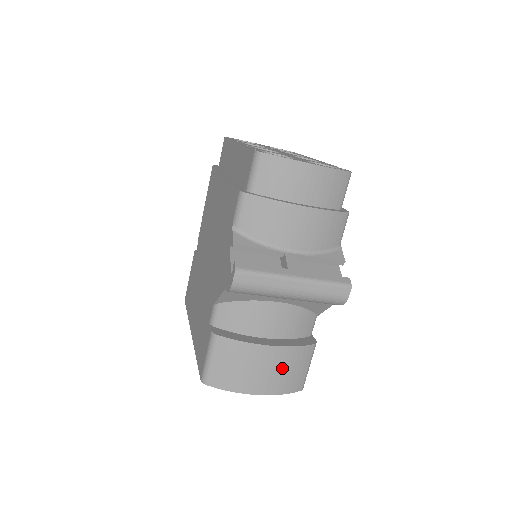
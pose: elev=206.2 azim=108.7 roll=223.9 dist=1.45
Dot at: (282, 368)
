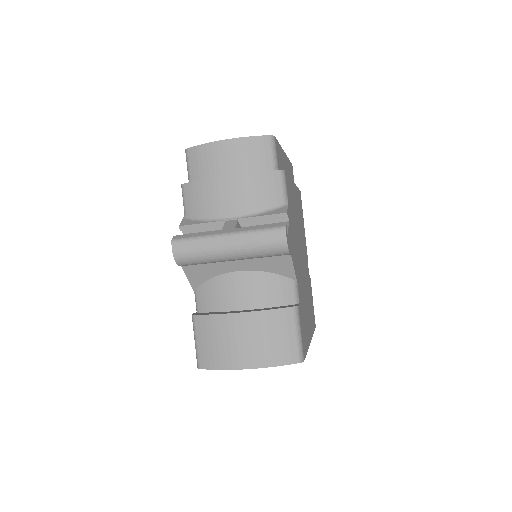
Dot at: (261, 336)
